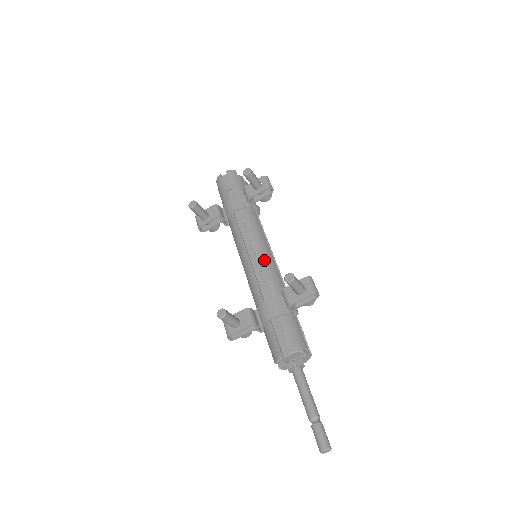
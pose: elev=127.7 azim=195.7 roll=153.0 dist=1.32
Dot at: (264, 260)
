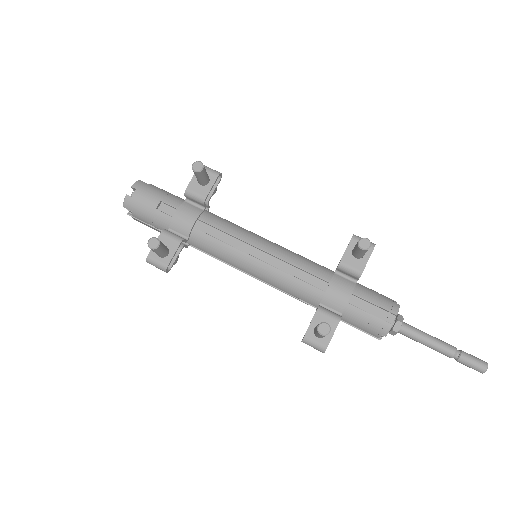
Dot at: (281, 252)
